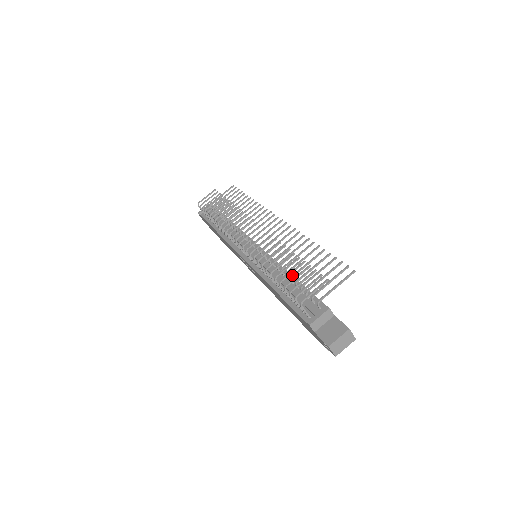
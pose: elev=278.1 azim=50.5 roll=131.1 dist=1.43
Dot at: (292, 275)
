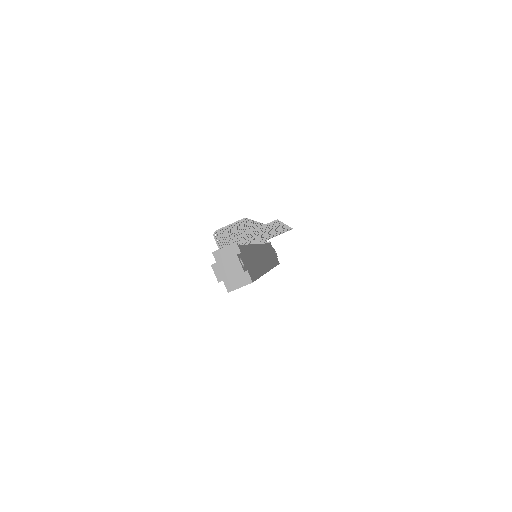
Dot at: occluded
